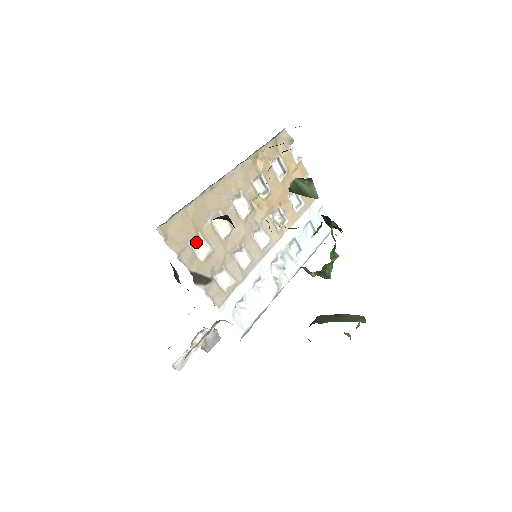
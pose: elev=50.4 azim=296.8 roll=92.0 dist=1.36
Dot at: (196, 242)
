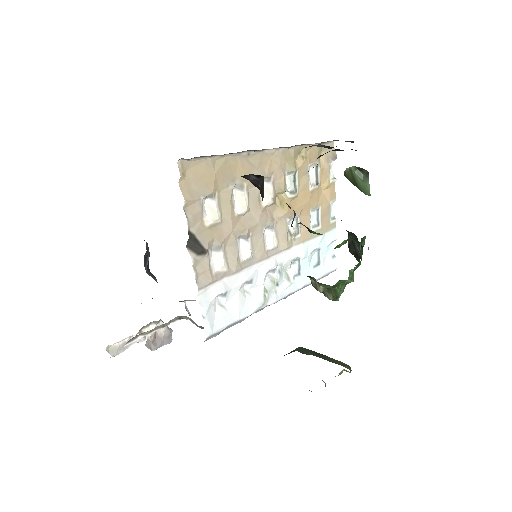
Dot at: (209, 202)
